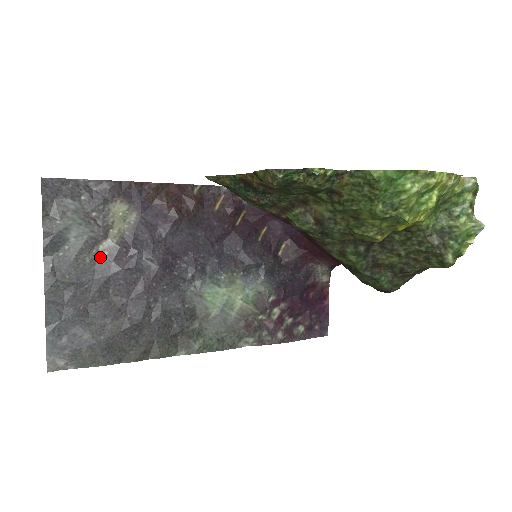
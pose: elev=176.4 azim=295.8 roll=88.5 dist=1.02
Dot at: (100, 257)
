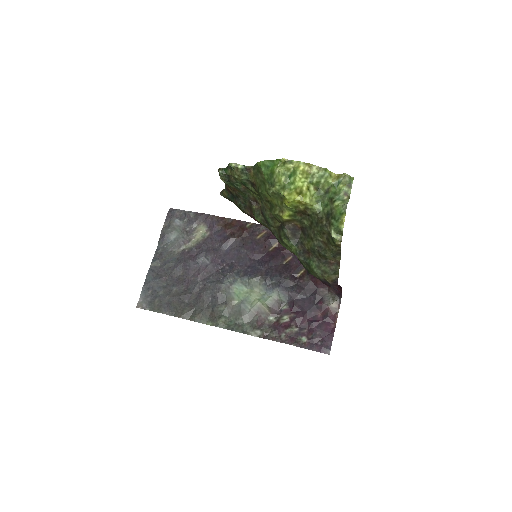
Dot at: (183, 252)
